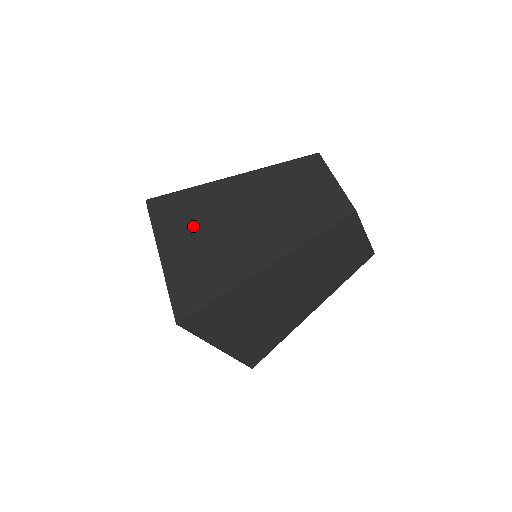
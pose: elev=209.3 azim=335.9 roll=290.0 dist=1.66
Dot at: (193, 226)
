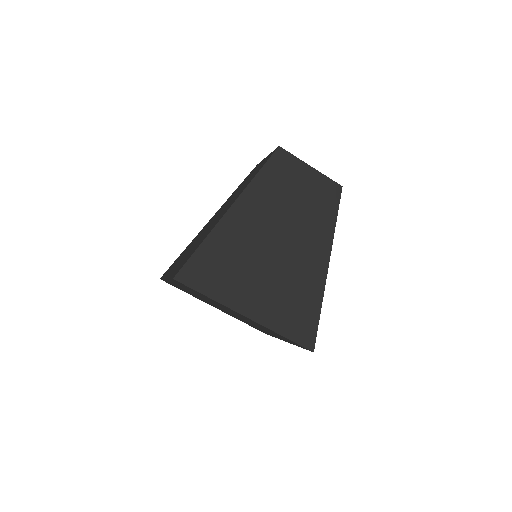
Dot at: (186, 251)
